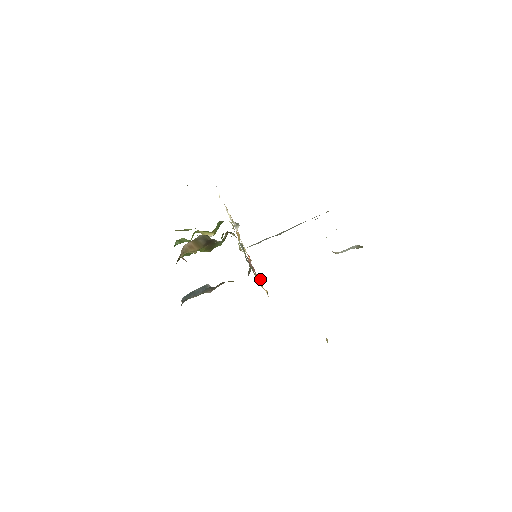
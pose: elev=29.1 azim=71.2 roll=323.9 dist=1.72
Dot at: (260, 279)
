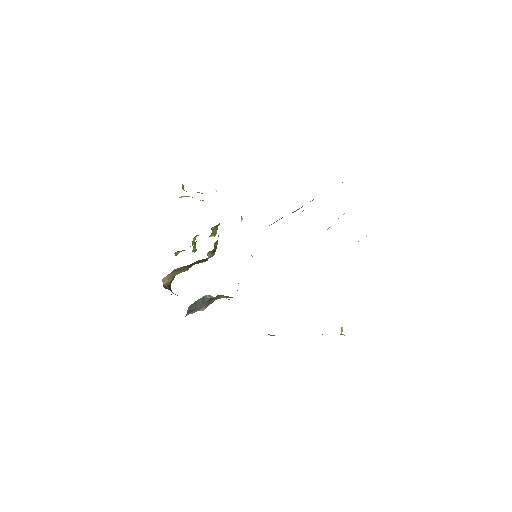
Dot at: occluded
